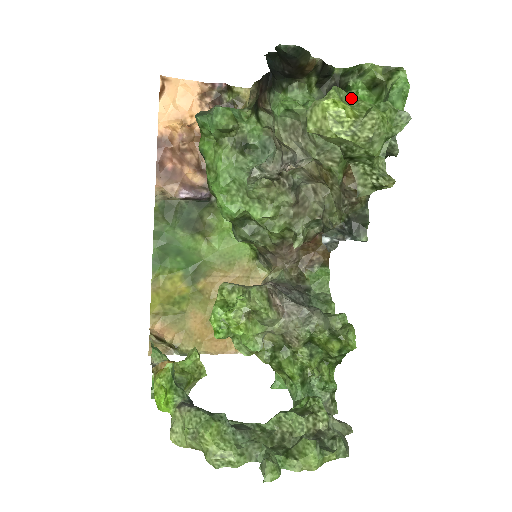
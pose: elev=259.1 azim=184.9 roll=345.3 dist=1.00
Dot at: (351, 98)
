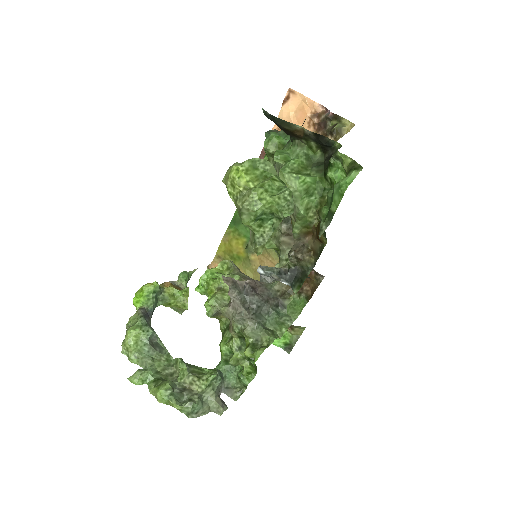
Dot at: (276, 173)
